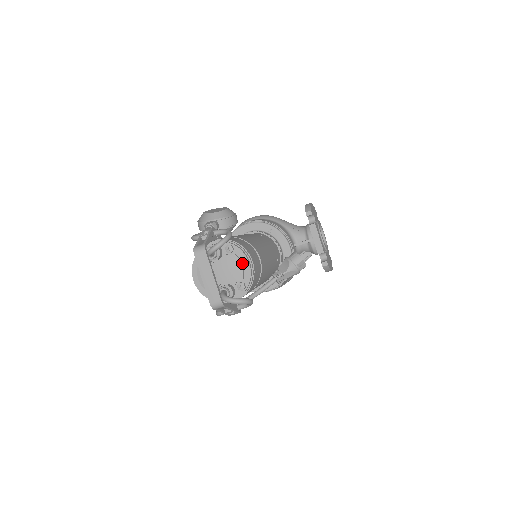
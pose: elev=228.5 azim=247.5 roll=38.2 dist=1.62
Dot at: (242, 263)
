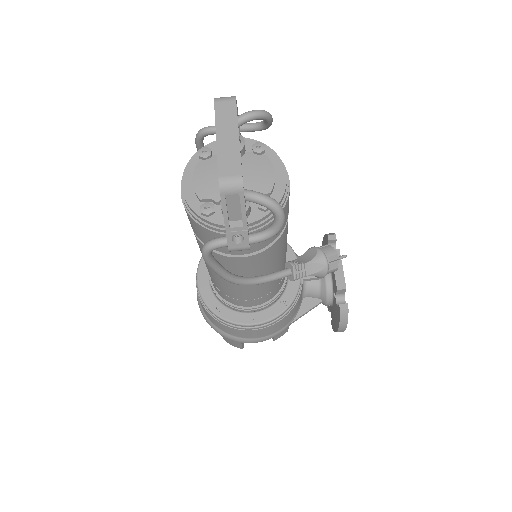
Dot at: (274, 172)
